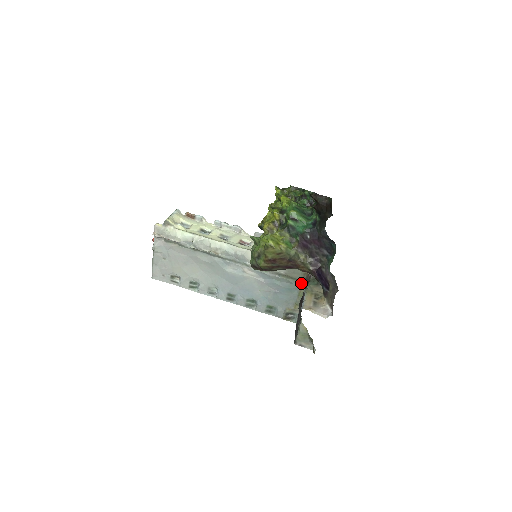
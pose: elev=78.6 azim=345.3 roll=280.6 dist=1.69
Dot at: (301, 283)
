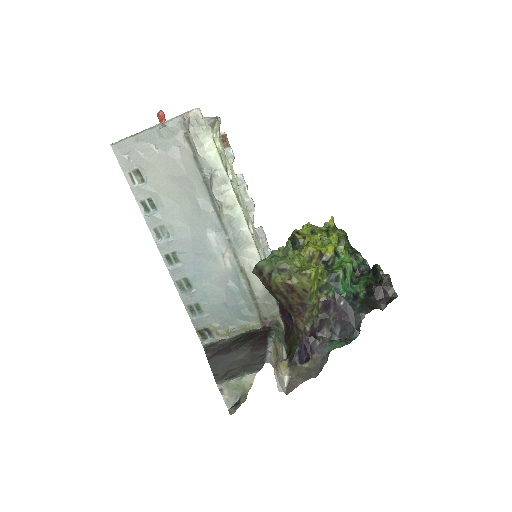
Dot at: (259, 320)
